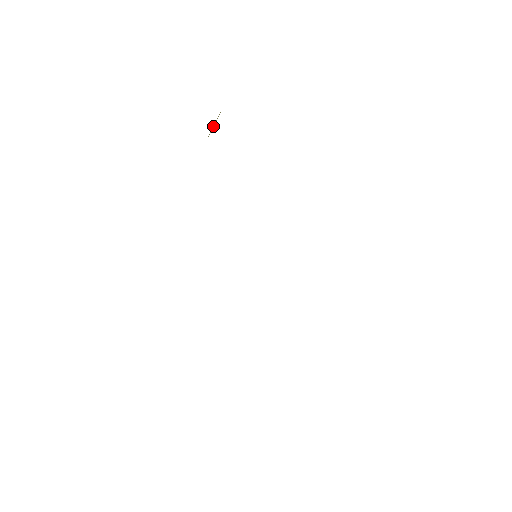
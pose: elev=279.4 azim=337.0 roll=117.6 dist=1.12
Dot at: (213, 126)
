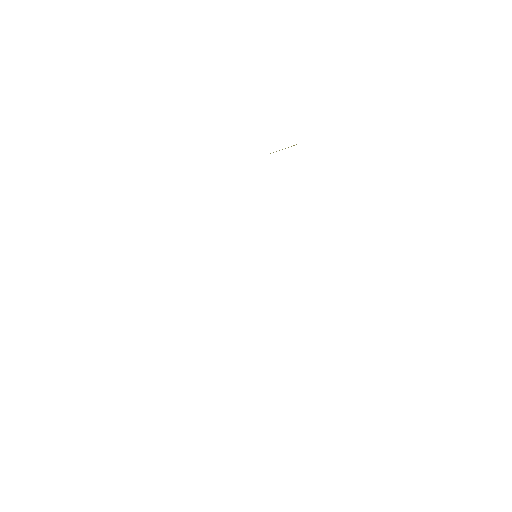
Dot at: (282, 149)
